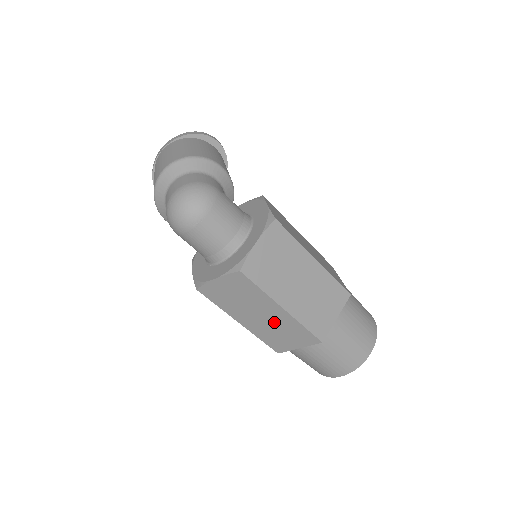
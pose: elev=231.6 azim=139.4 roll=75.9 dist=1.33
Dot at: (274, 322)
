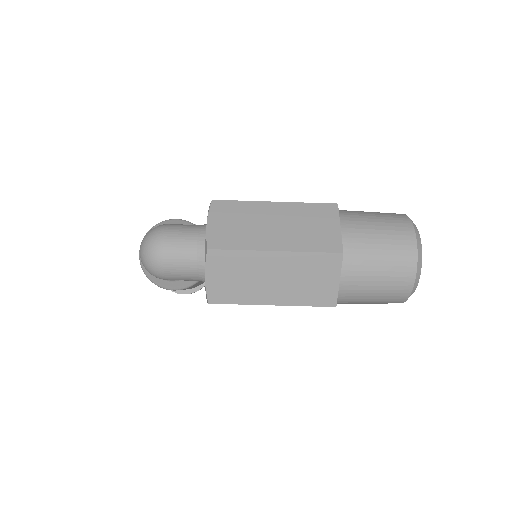
Dot at: (288, 274)
